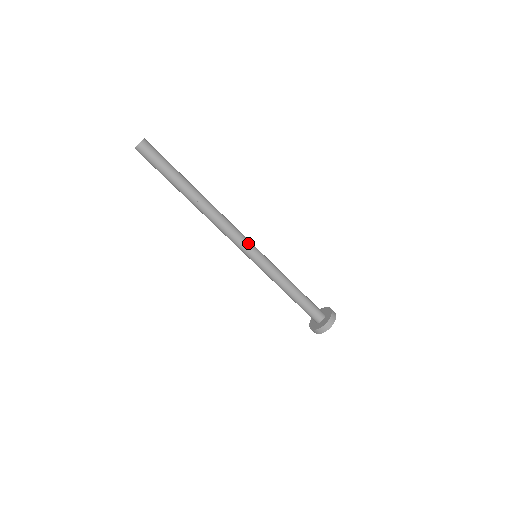
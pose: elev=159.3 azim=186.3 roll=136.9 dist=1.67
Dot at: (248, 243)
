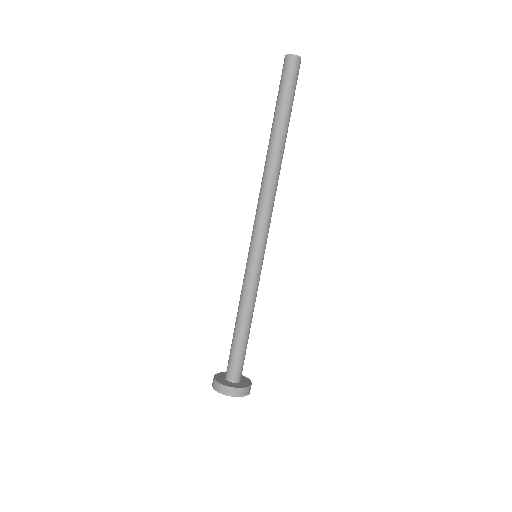
Dot at: occluded
